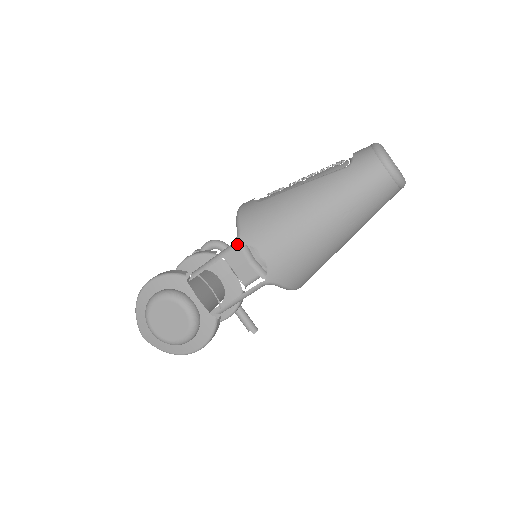
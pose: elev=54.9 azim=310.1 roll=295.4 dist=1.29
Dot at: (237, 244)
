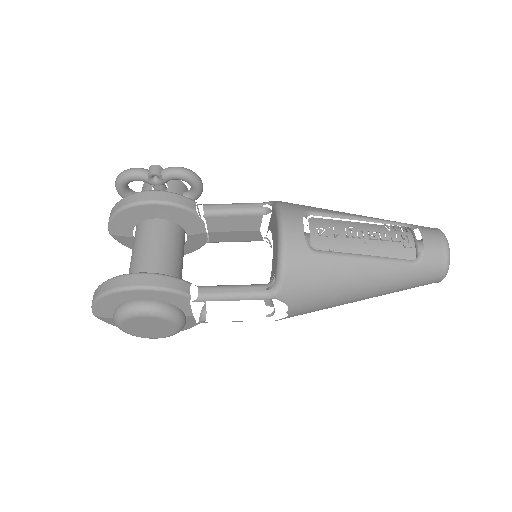
Dot at: (273, 298)
